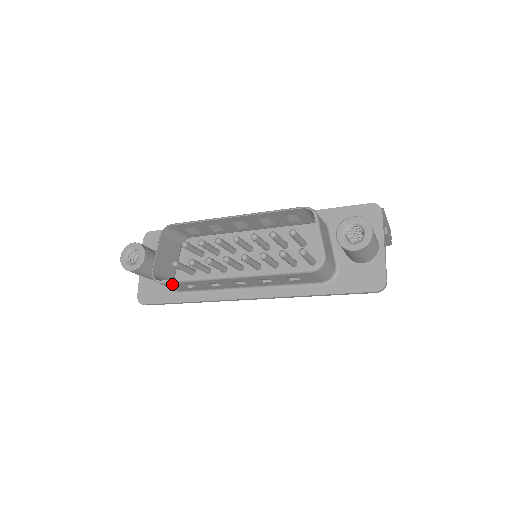
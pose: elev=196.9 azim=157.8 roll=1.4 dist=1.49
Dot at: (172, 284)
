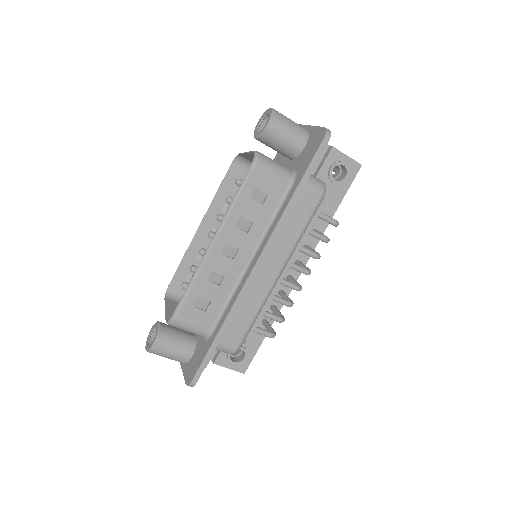
Dot at: (184, 311)
